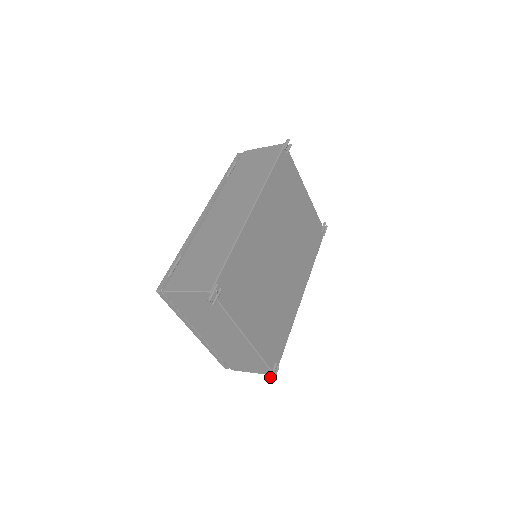
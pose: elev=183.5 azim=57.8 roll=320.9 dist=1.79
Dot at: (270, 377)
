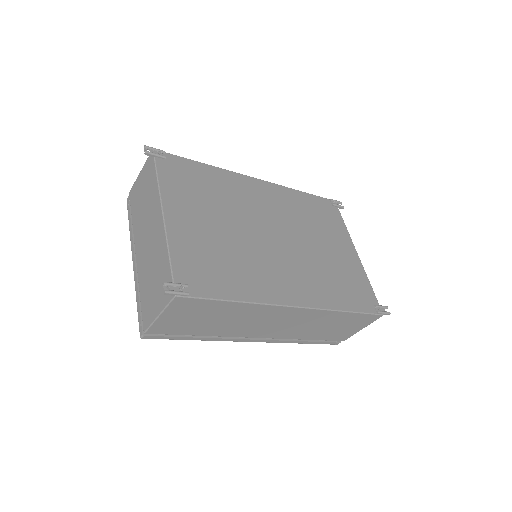
Dot at: occluded
